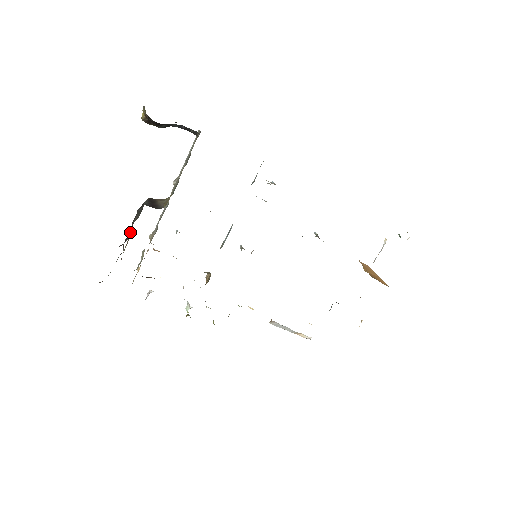
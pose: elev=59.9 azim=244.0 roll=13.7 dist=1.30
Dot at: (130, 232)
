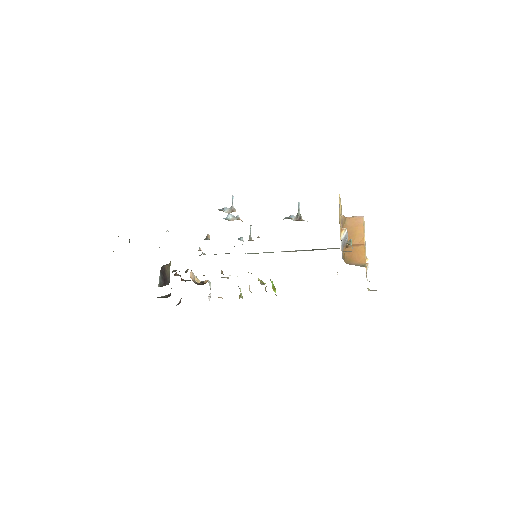
Dot at: occluded
